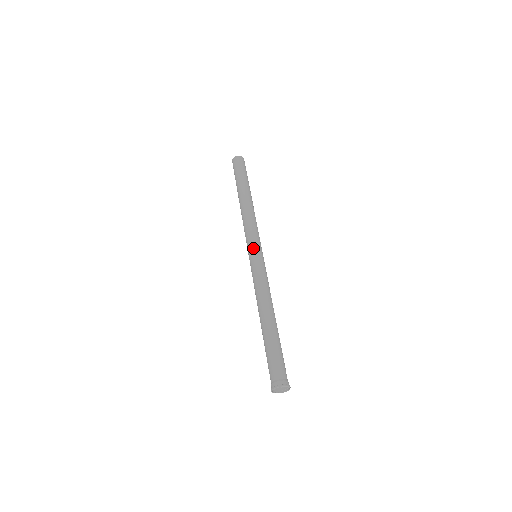
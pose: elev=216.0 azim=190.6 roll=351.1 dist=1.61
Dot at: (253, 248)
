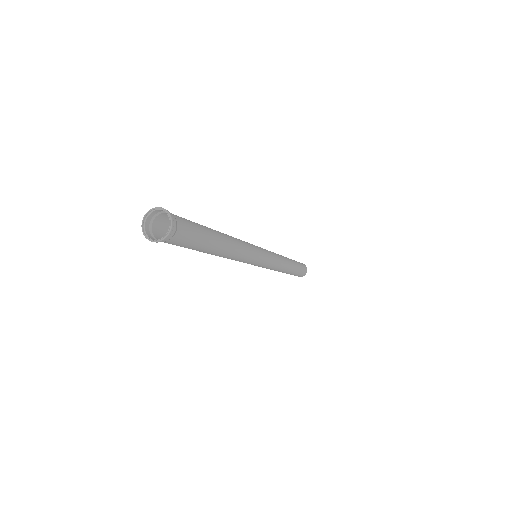
Dot at: occluded
